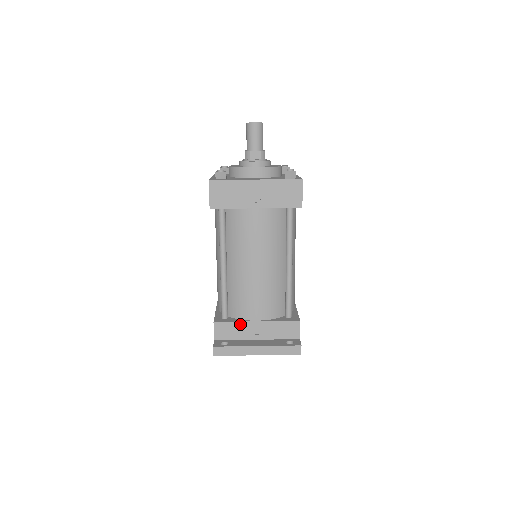
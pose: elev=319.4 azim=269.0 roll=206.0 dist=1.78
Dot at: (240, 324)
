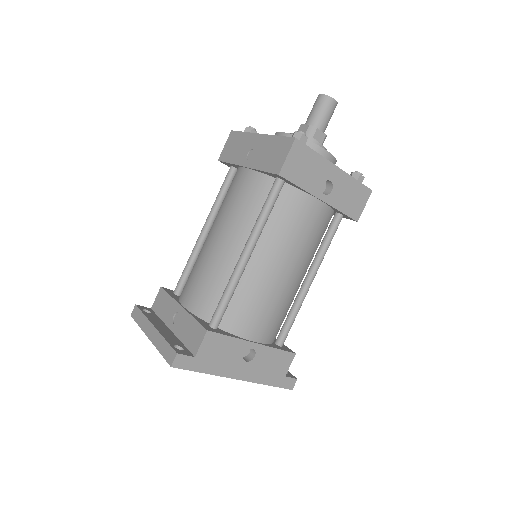
Dot at: (172, 301)
